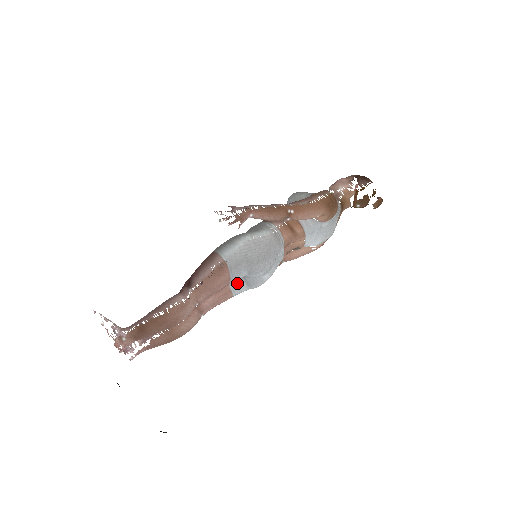
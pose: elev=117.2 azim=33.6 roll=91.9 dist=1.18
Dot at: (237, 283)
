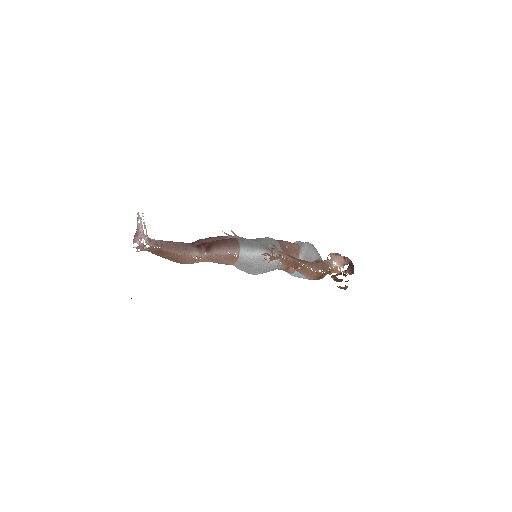
Dot at: occluded
